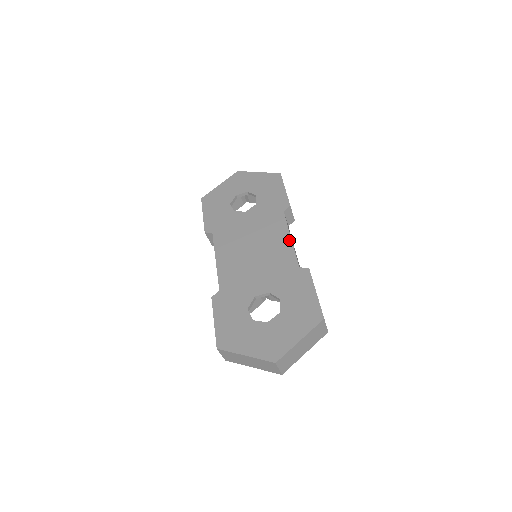
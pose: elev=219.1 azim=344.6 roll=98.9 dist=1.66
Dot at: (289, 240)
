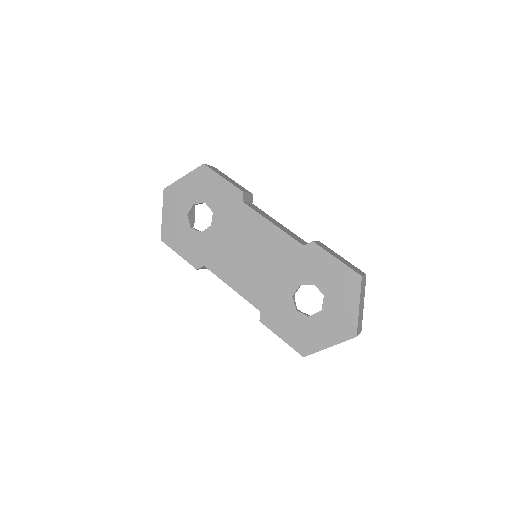
Dot at: (273, 227)
